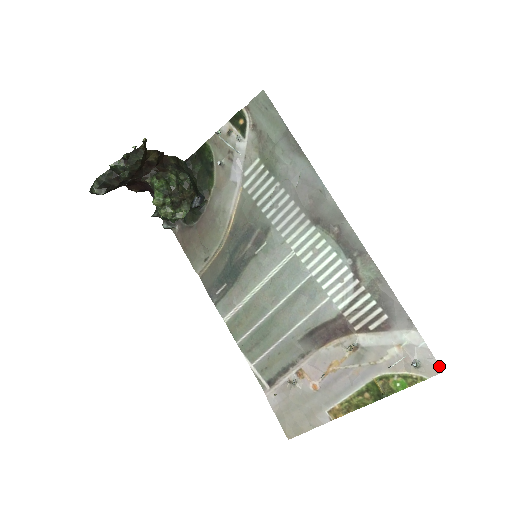
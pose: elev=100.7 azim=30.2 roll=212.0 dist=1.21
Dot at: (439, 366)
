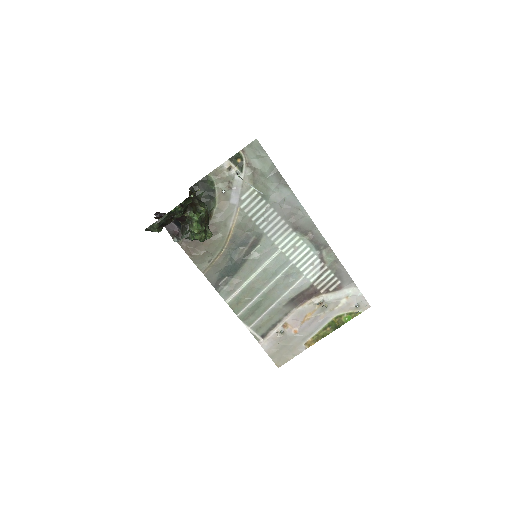
Dot at: occluded
